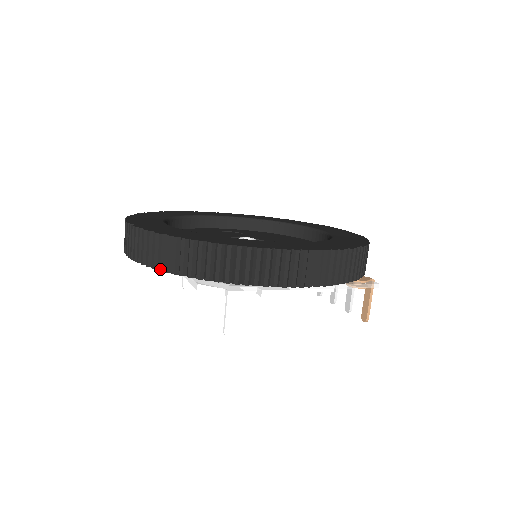
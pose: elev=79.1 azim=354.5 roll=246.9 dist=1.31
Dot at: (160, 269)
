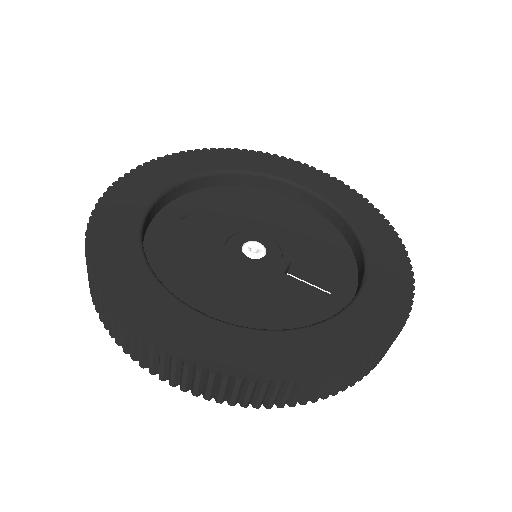
Dot at: occluded
